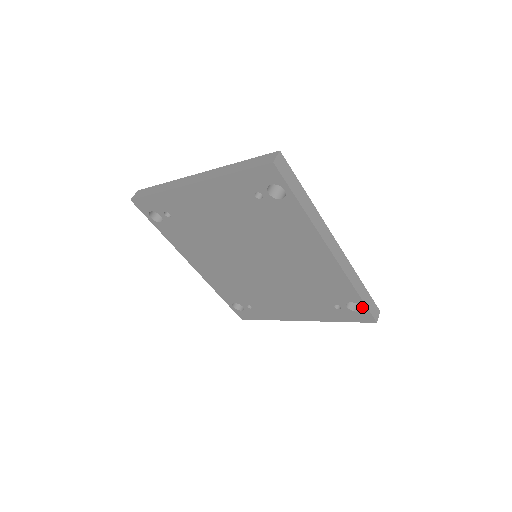
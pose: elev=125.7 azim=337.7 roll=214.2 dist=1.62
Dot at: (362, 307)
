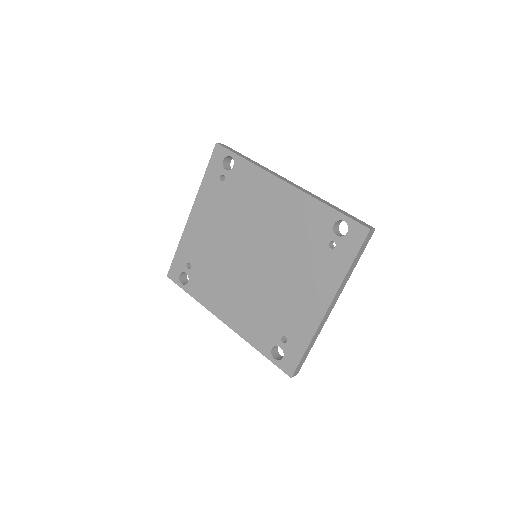
Dot at: (345, 221)
